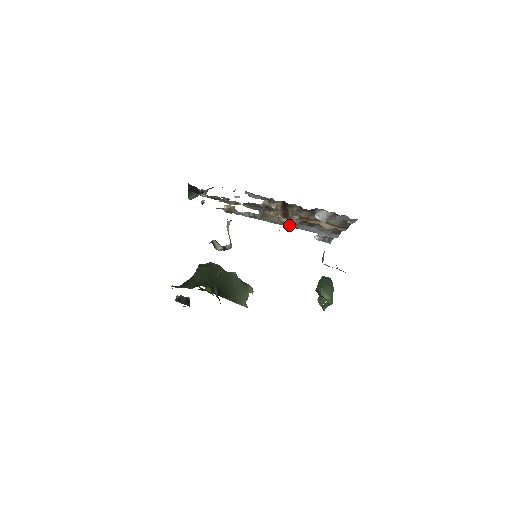
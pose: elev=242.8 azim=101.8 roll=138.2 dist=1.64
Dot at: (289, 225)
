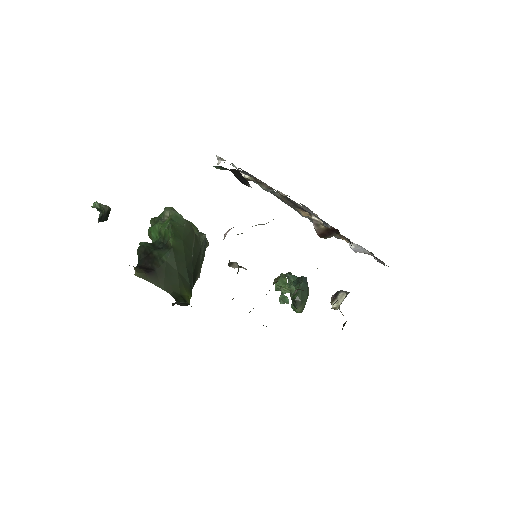
Dot at: occluded
